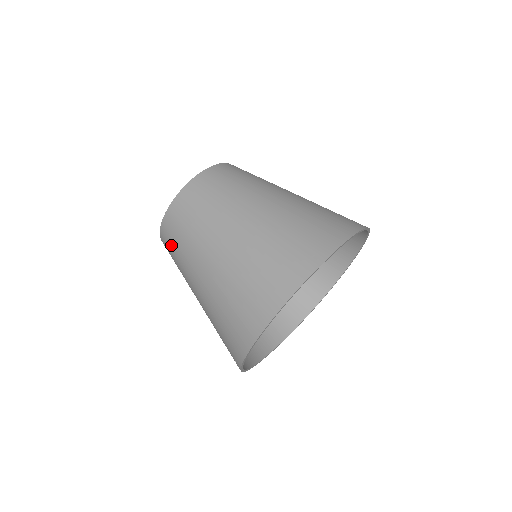
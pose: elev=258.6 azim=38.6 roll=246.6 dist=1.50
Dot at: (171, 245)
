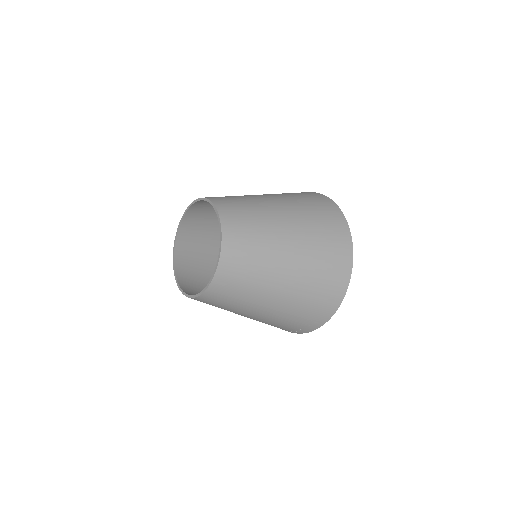
Dot at: (233, 284)
